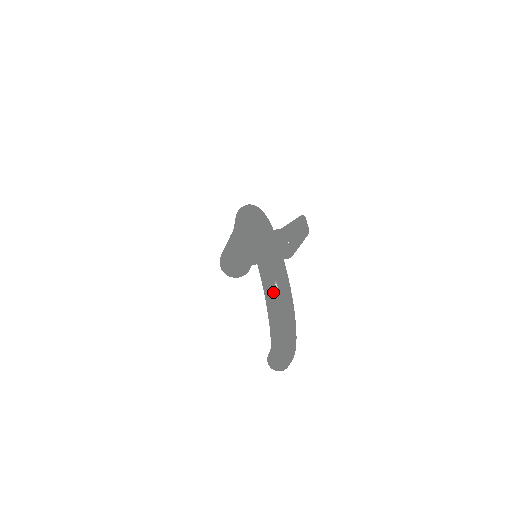
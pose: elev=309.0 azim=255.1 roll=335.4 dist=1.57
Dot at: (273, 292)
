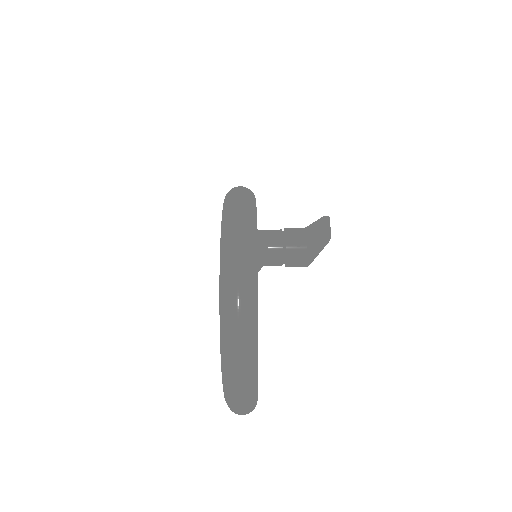
Dot at: (228, 313)
